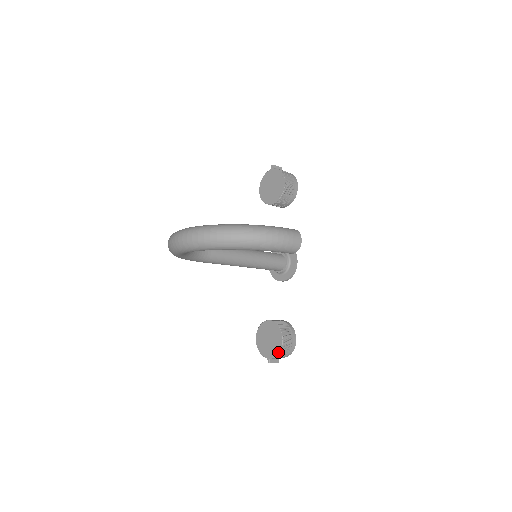
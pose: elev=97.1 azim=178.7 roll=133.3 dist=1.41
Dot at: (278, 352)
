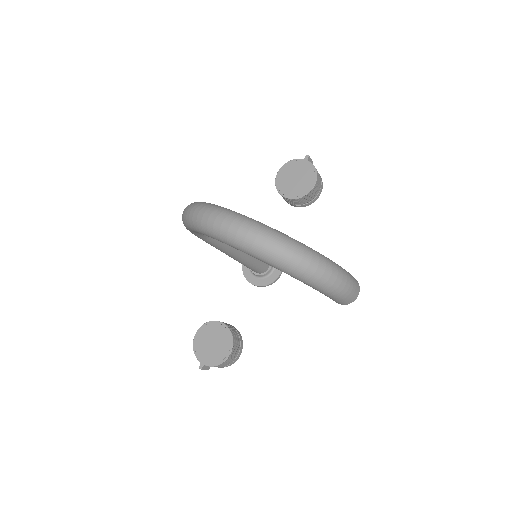
Dot at: (218, 363)
